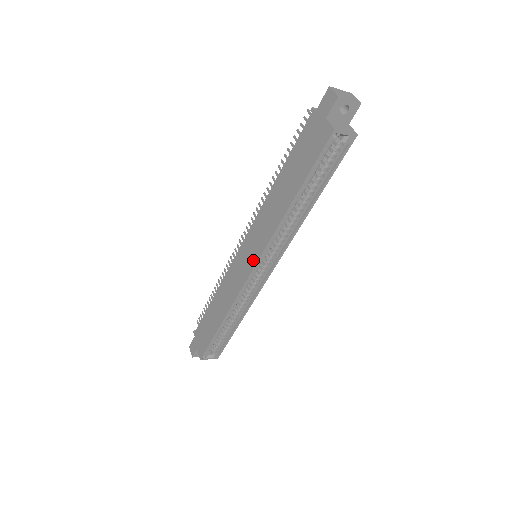
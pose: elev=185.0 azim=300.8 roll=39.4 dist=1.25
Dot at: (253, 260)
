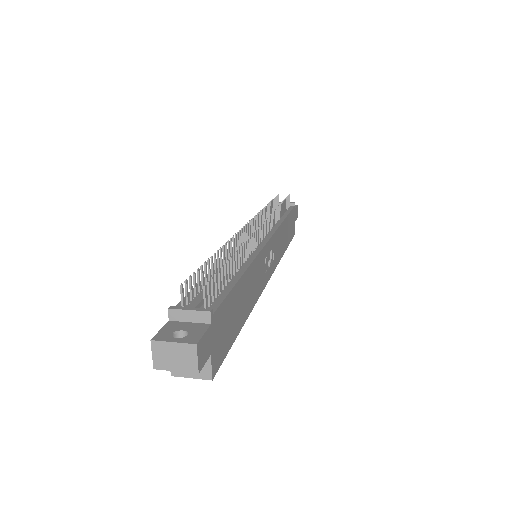
Dot at: occluded
